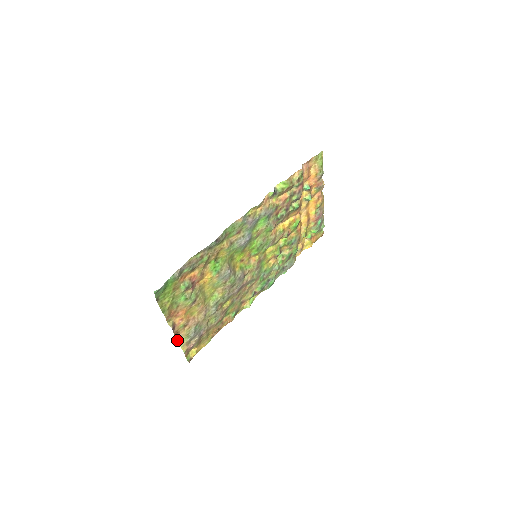
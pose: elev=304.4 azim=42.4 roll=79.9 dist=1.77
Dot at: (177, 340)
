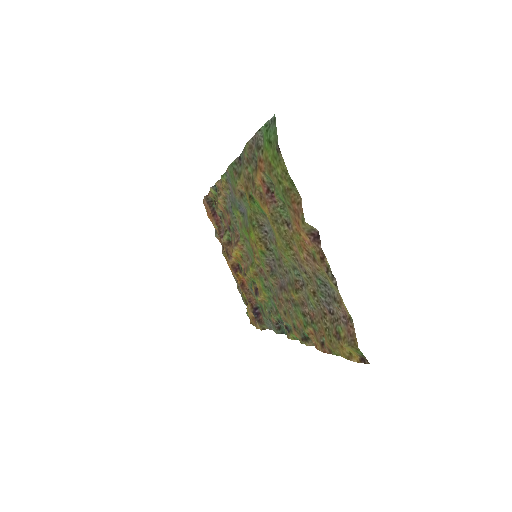
Dot at: (332, 275)
